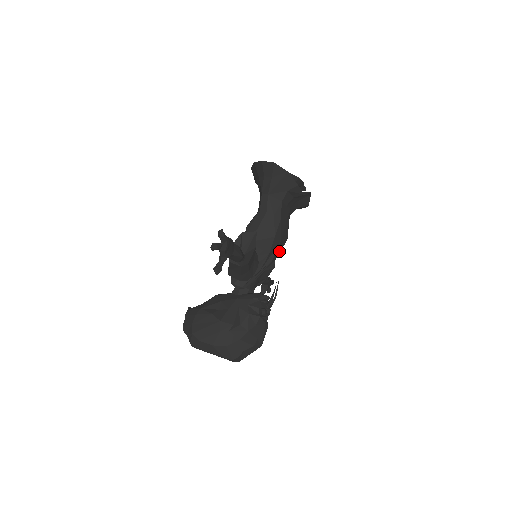
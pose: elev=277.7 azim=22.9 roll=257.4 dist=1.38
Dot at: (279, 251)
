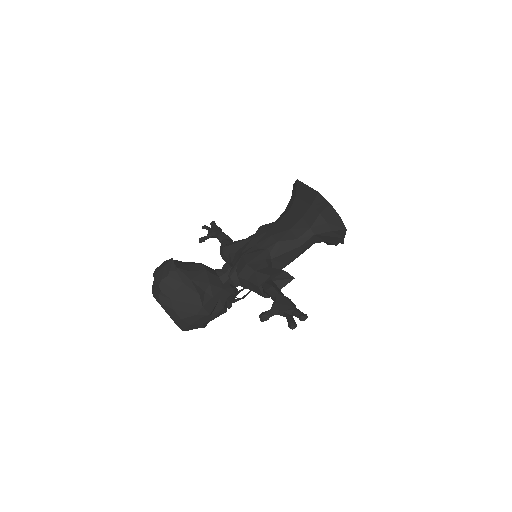
Dot at: occluded
